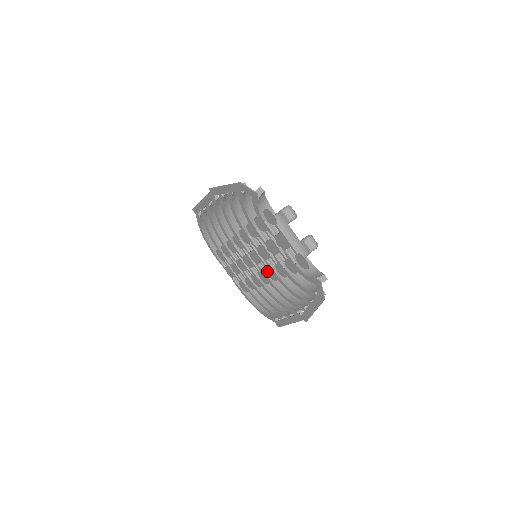
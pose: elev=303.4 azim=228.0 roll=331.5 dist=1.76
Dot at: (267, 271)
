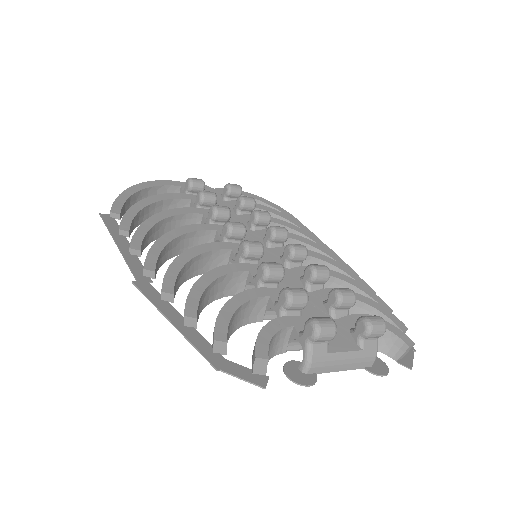
Dot at: occluded
